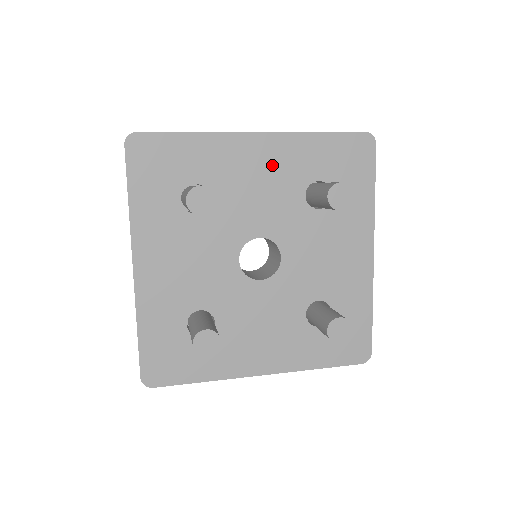
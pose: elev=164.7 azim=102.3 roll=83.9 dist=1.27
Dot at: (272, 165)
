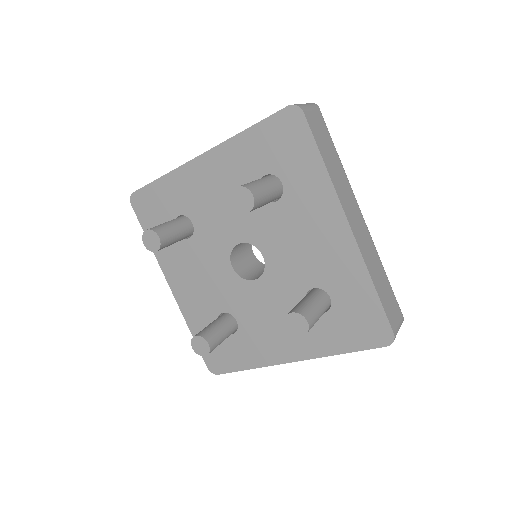
Dot at: (222, 178)
